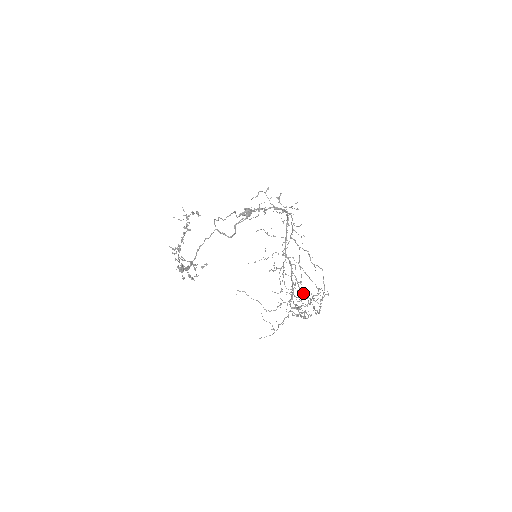
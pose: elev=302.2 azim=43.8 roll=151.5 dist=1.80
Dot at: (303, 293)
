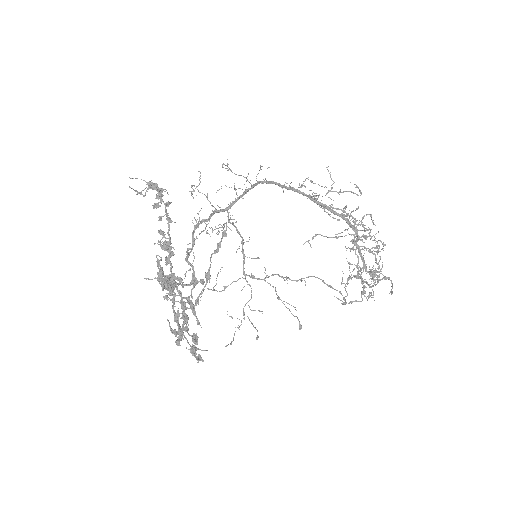
Dot at: occluded
